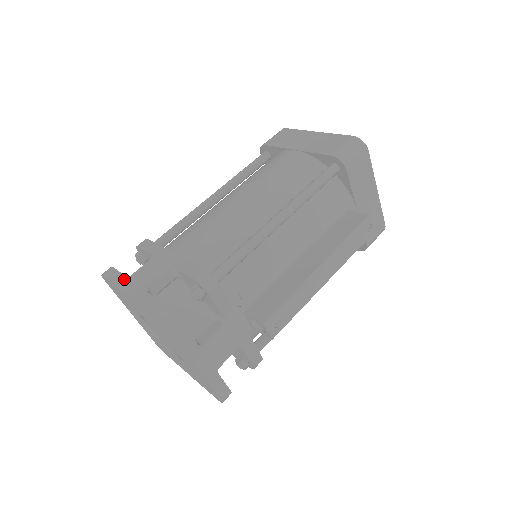
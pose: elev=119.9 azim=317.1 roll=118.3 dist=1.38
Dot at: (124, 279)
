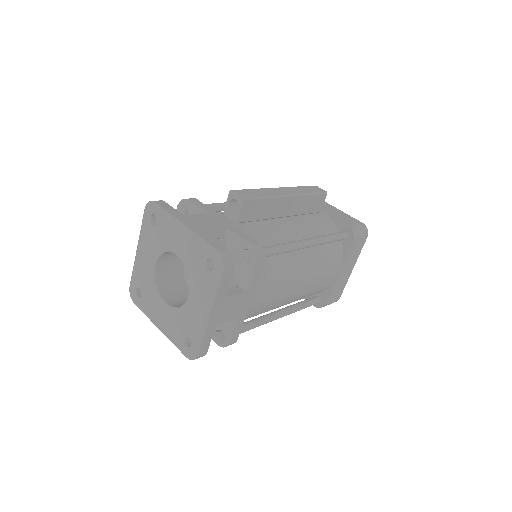
Dot at: occluded
